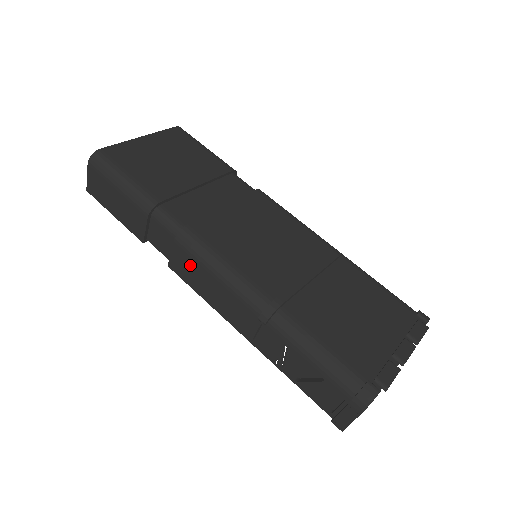
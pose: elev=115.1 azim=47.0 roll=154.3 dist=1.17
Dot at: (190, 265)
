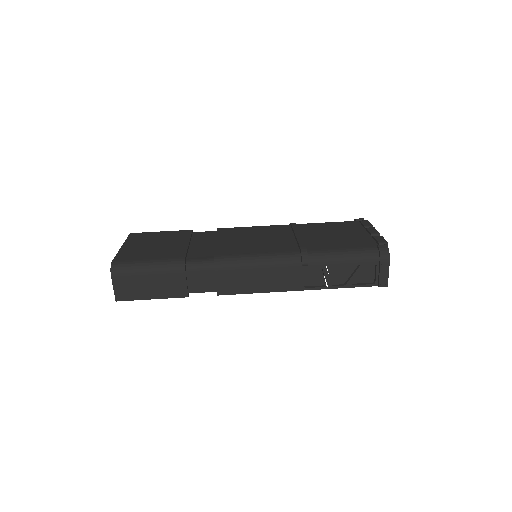
Dot at: (235, 277)
